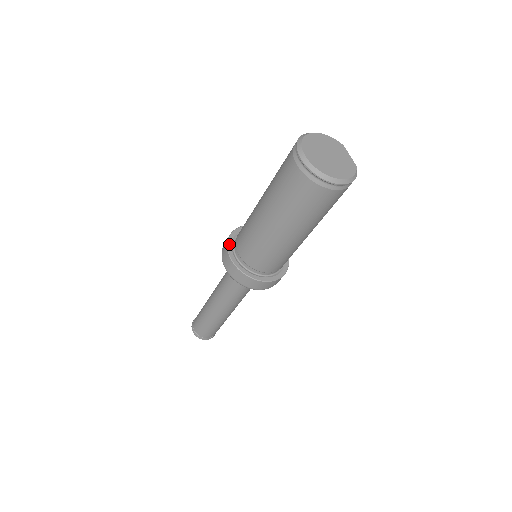
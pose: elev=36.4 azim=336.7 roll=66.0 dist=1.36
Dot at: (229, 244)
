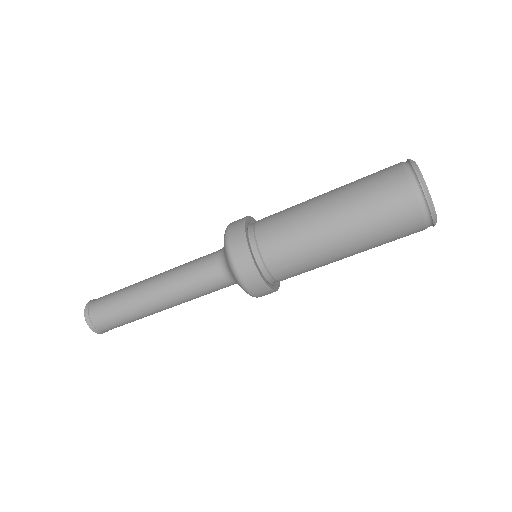
Dot at: (248, 239)
